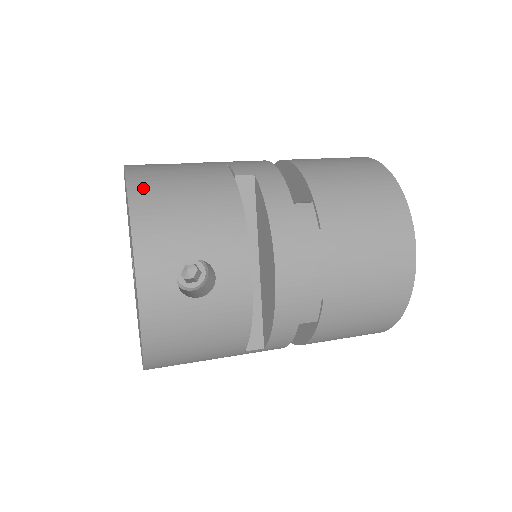
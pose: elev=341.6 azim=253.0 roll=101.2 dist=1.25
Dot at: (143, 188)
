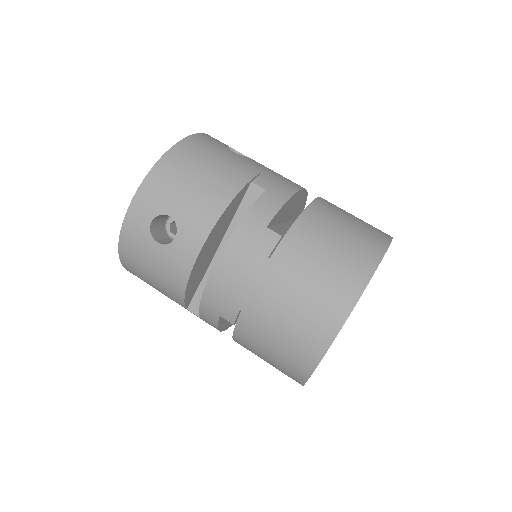
Dot at: (182, 152)
